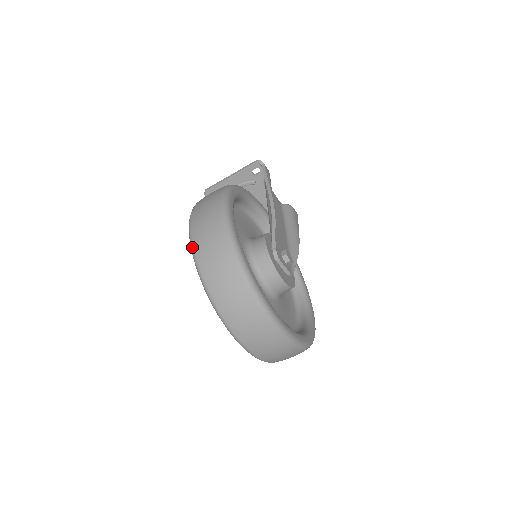
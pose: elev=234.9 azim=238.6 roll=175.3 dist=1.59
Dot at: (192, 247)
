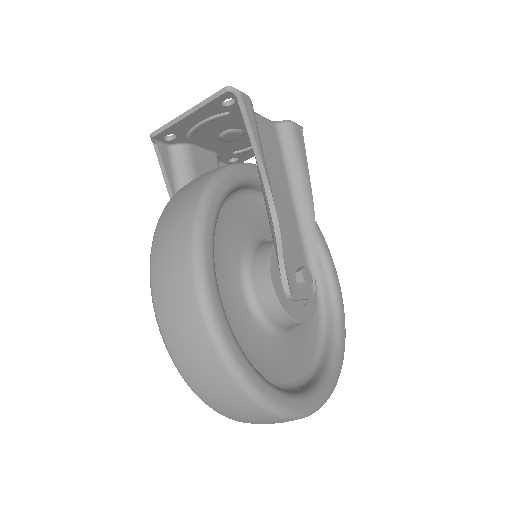
Dot at: occluded
